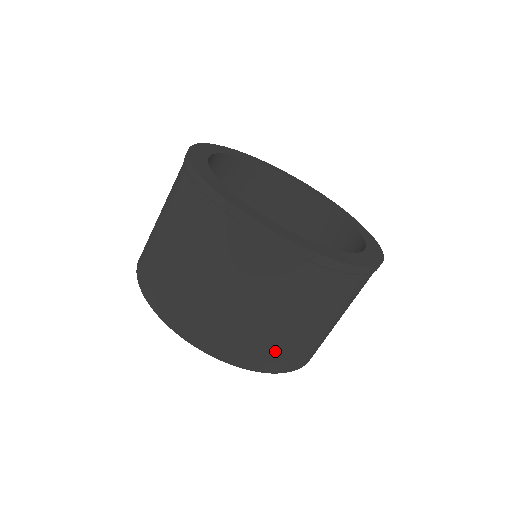
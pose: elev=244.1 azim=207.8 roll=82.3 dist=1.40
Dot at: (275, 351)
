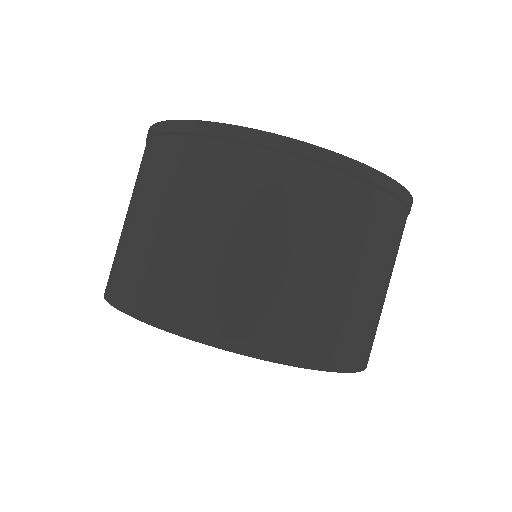
Dot at: (160, 281)
